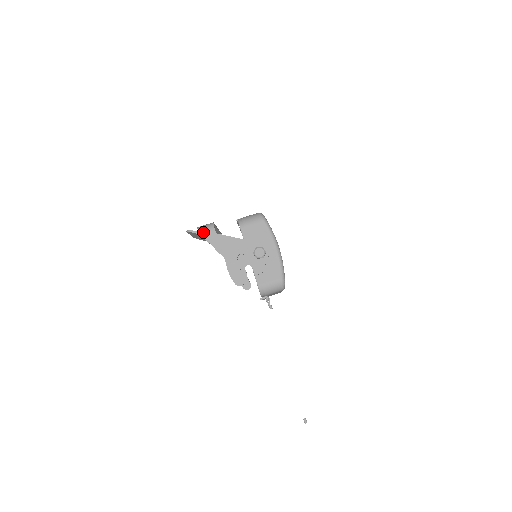
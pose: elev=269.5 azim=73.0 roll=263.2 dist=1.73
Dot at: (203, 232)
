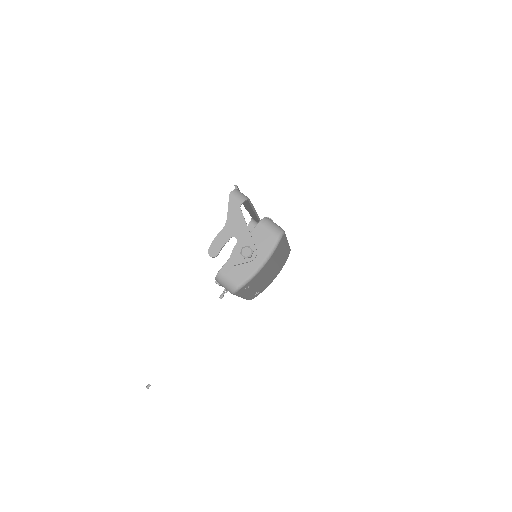
Dot at: (234, 195)
